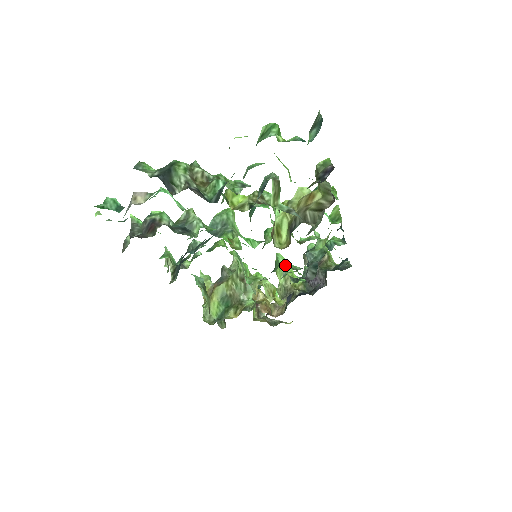
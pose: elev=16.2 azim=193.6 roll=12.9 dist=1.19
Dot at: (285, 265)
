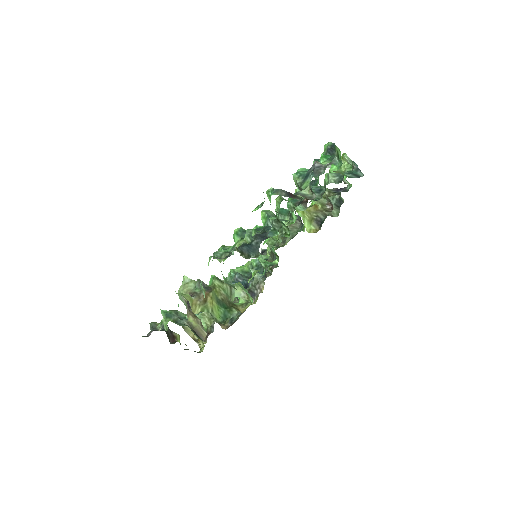
Dot at: occluded
